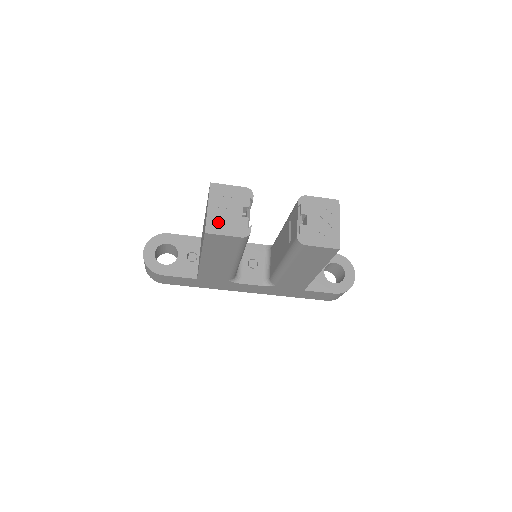
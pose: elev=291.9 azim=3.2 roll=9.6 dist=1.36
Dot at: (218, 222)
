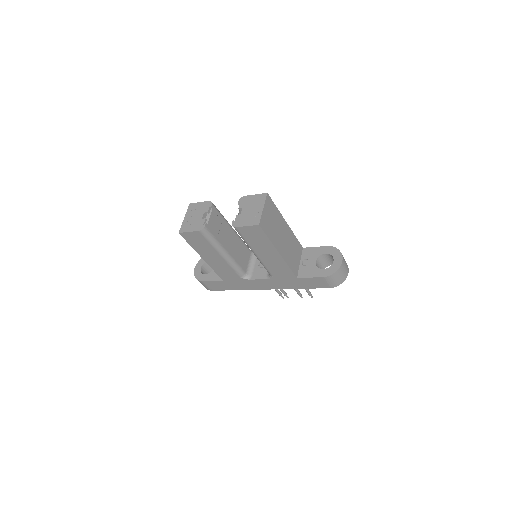
Dot at: (187, 225)
